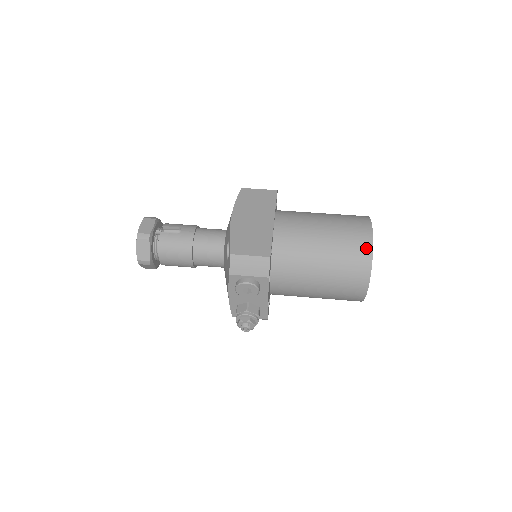
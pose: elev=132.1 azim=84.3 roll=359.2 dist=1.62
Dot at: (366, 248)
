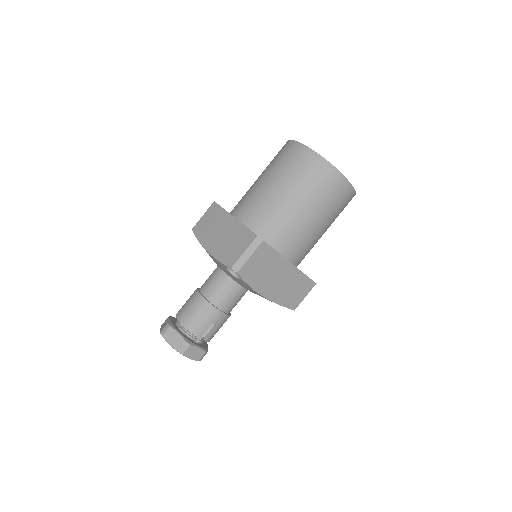
Dot at: occluded
